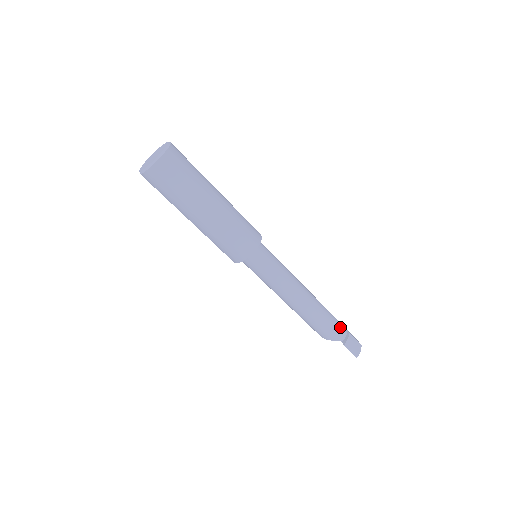
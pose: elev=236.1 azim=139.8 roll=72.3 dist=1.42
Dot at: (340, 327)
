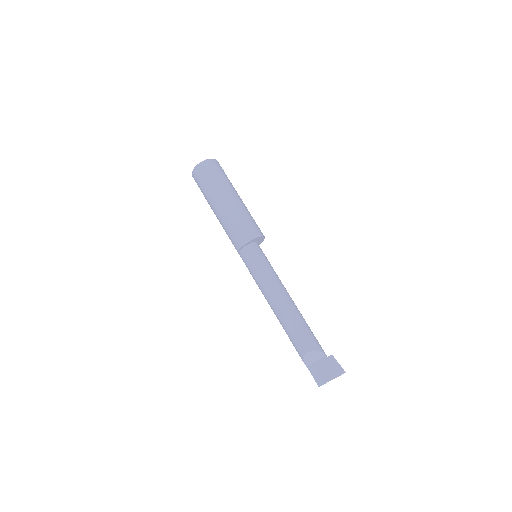
Dot at: occluded
